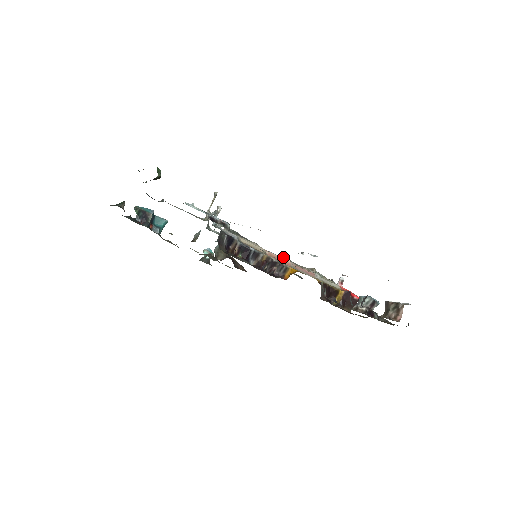
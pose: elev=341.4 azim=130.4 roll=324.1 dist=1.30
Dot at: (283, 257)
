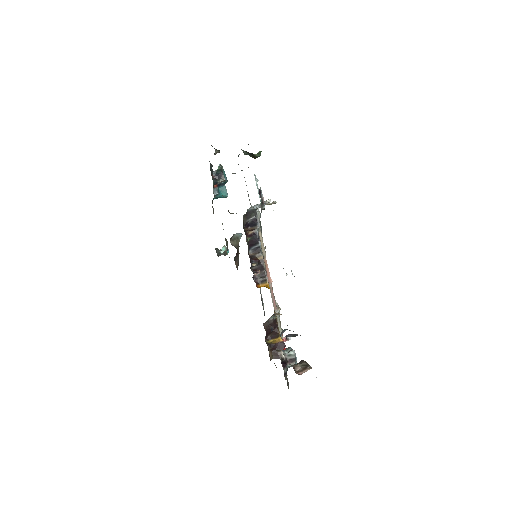
Dot at: occluded
